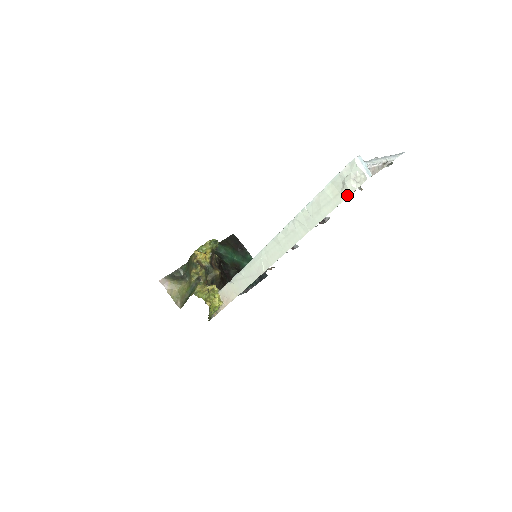
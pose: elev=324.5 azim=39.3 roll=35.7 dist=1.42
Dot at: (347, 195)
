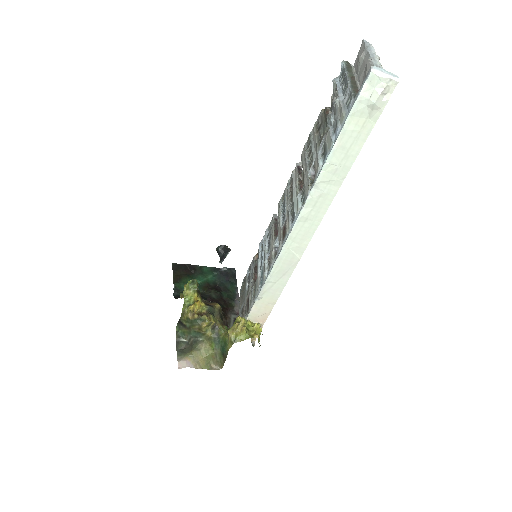
Dot at: (378, 115)
